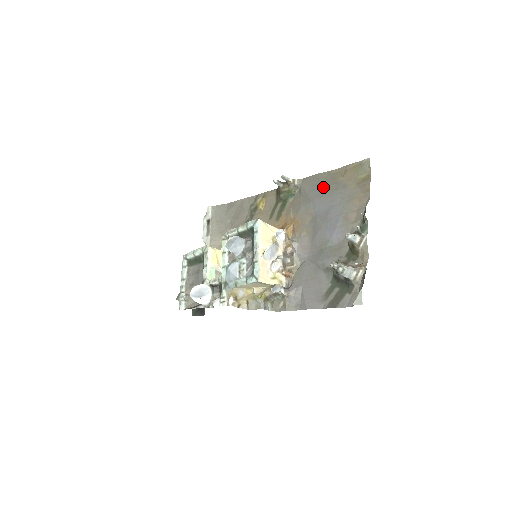
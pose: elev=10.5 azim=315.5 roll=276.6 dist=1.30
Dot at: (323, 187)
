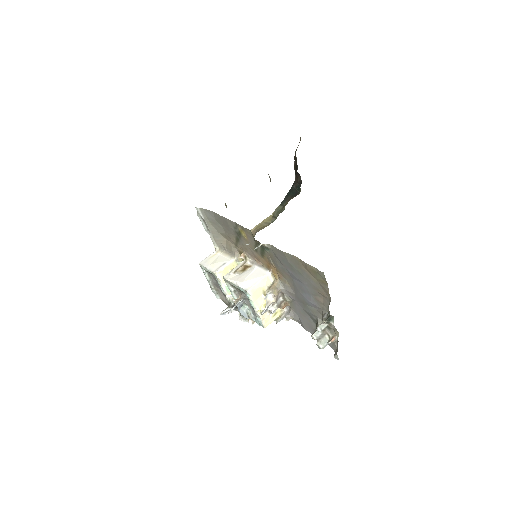
Dot at: (291, 265)
